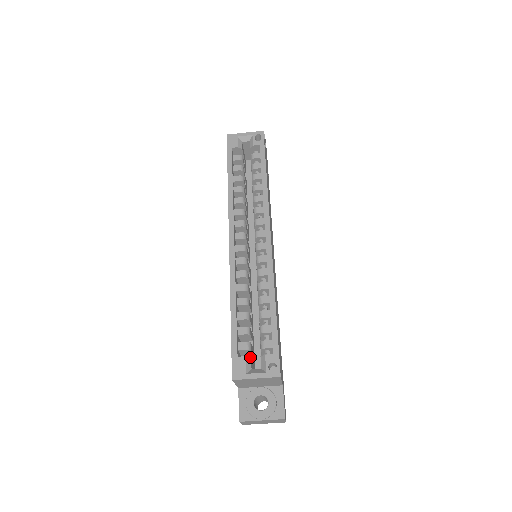
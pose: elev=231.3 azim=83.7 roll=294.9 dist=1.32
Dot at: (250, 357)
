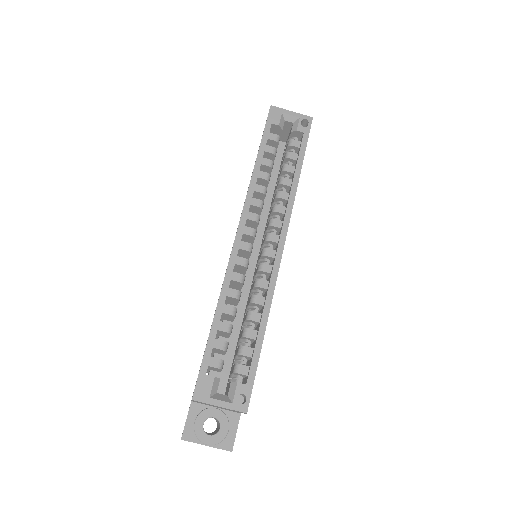
Dot at: (219, 378)
